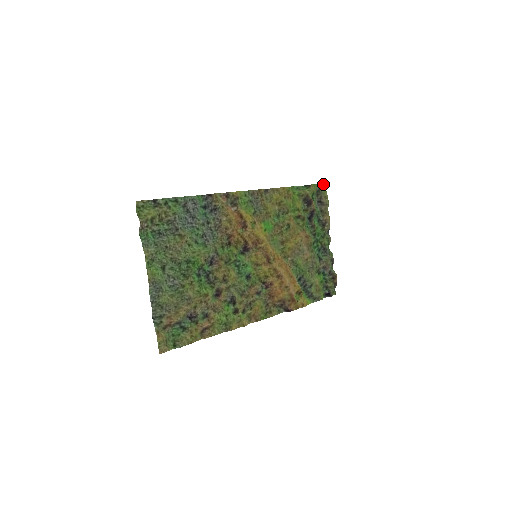
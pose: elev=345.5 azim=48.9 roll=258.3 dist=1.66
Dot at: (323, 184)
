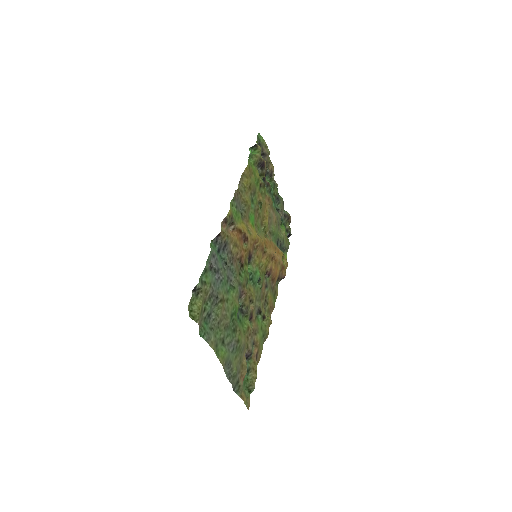
Dot at: (259, 133)
